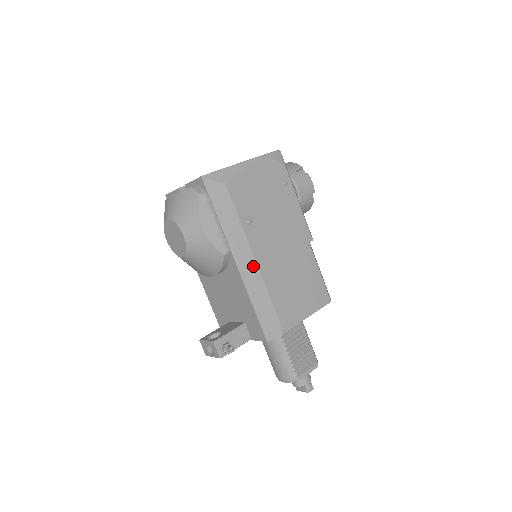
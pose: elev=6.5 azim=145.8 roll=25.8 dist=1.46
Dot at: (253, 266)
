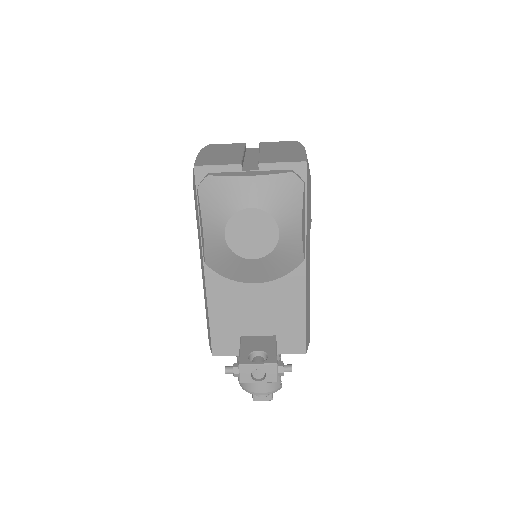
Dot at: (309, 271)
